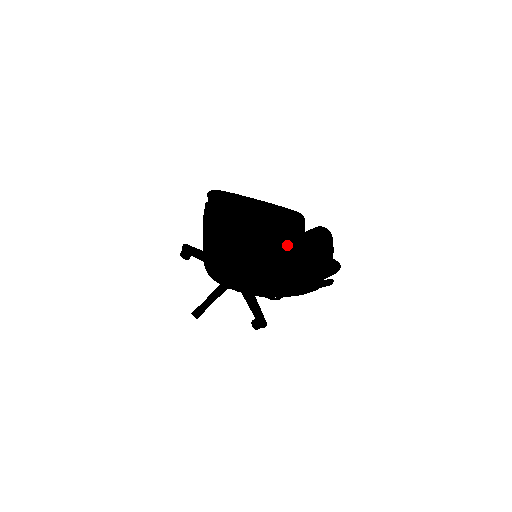
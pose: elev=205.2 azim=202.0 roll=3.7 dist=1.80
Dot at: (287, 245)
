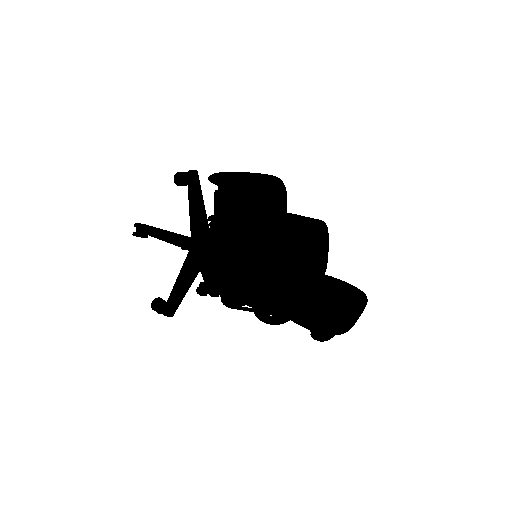
Dot at: (282, 236)
